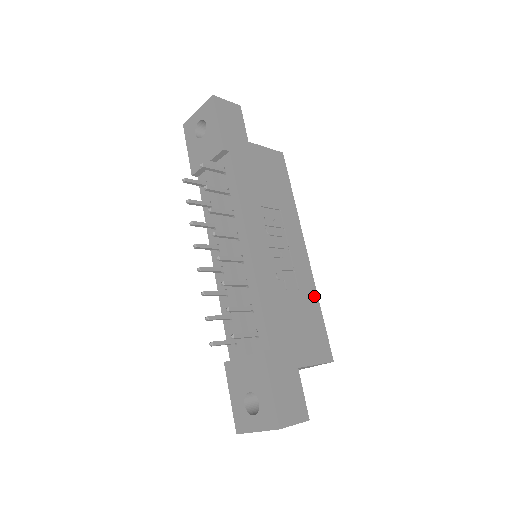
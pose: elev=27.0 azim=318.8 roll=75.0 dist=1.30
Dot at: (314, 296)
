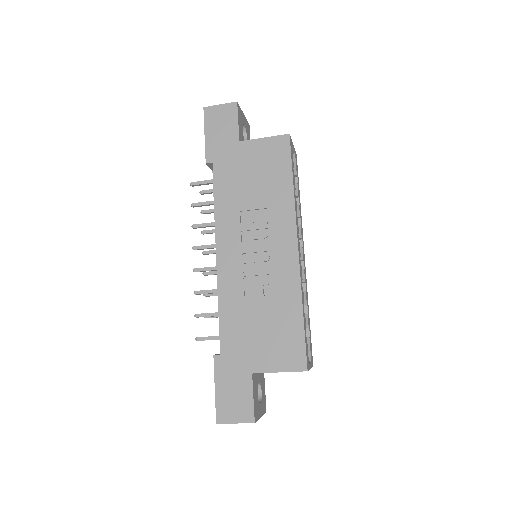
Dot at: (296, 299)
